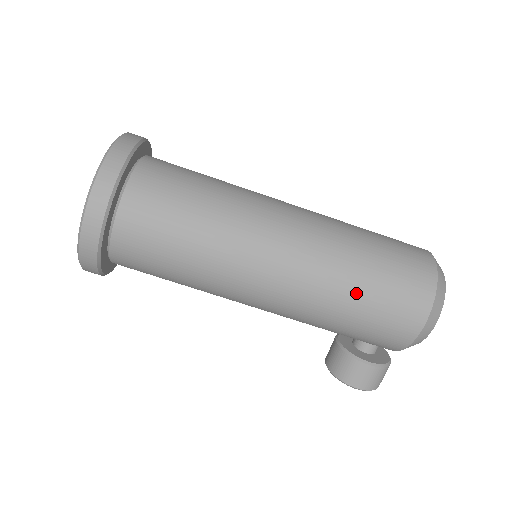
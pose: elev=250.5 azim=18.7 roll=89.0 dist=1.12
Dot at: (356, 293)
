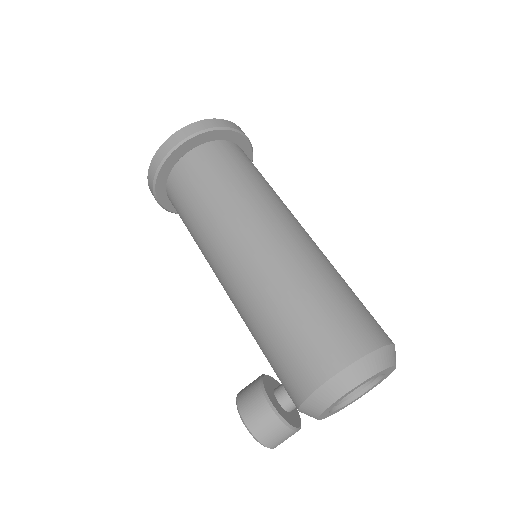
Dot at: (294, 304)
